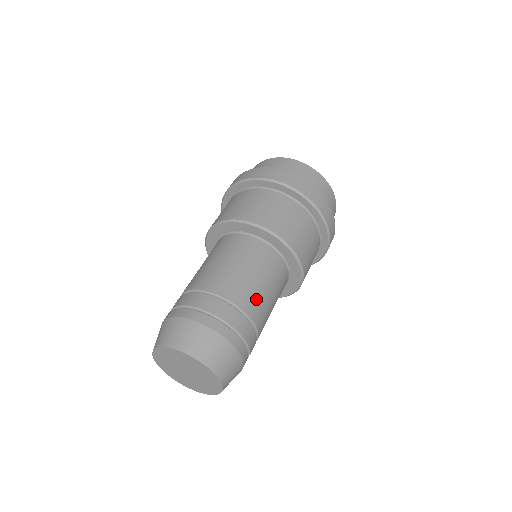
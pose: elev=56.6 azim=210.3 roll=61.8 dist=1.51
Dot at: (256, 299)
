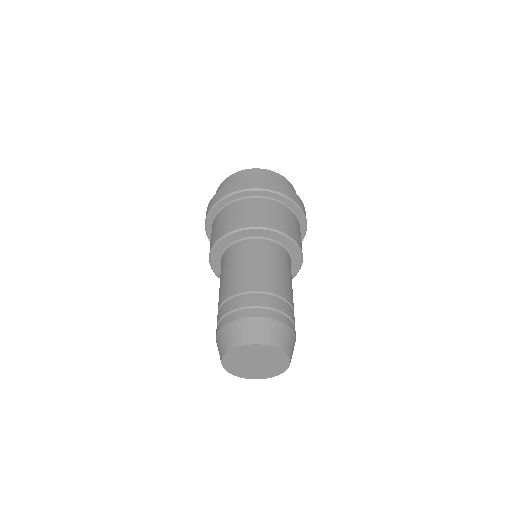
Dot at: (251, 278)
